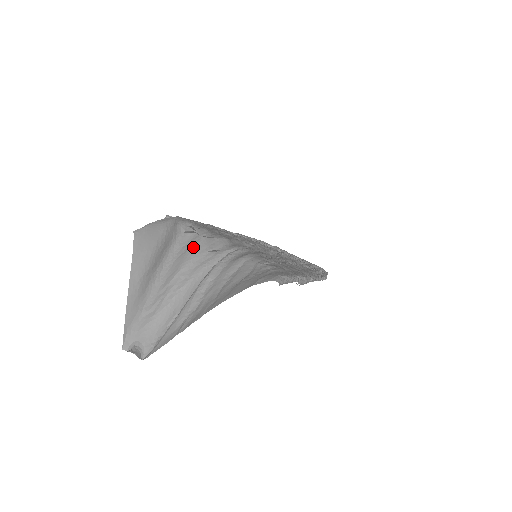
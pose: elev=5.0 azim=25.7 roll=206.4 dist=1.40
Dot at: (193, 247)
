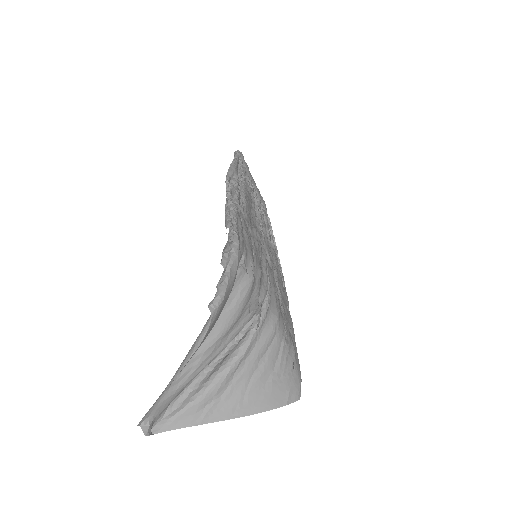
Dot at: (240, 304)
